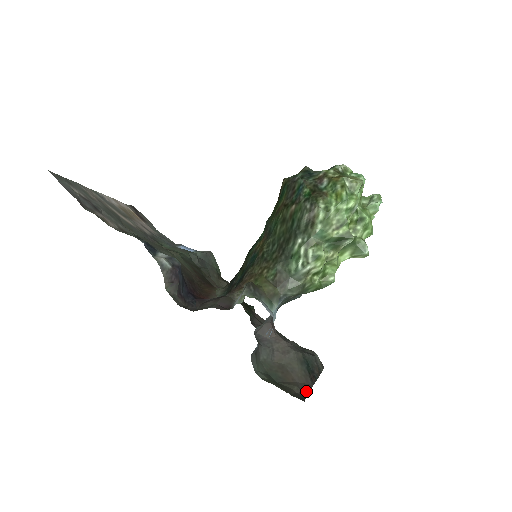
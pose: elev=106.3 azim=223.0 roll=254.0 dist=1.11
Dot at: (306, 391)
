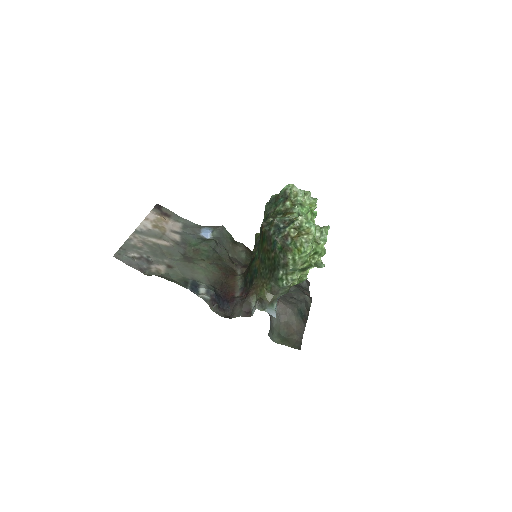
Dot at: (302, 335)
